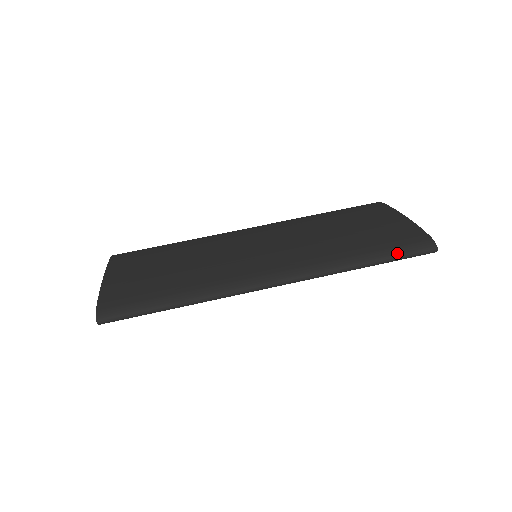
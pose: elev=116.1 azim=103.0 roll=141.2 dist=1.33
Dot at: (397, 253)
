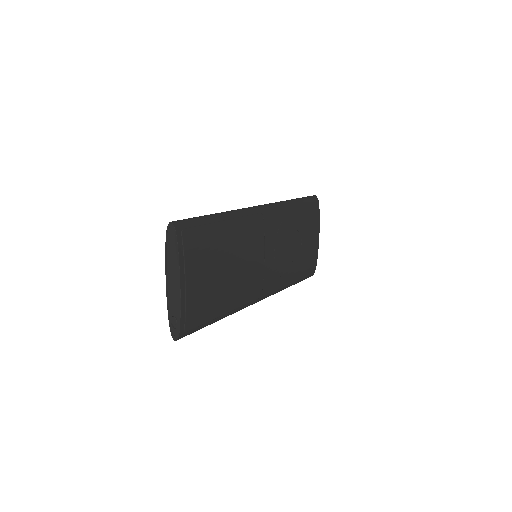
Dot at: occluded
